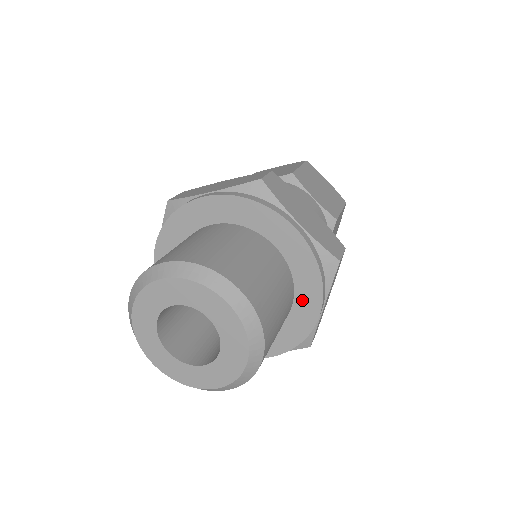
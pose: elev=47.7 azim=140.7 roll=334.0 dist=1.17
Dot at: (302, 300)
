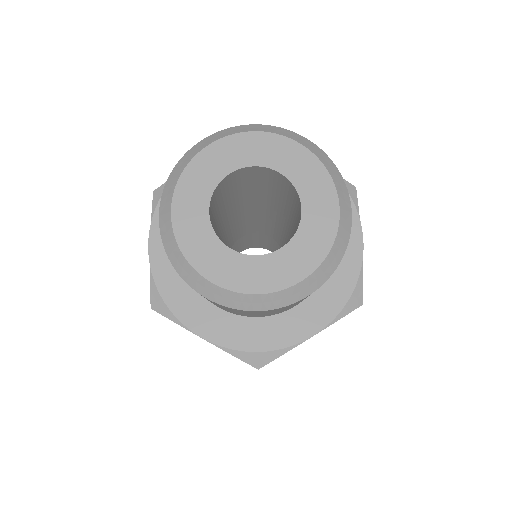
Dot at: (310, 308)
